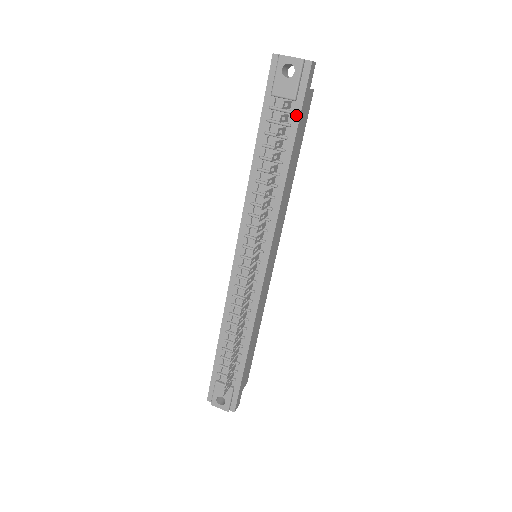
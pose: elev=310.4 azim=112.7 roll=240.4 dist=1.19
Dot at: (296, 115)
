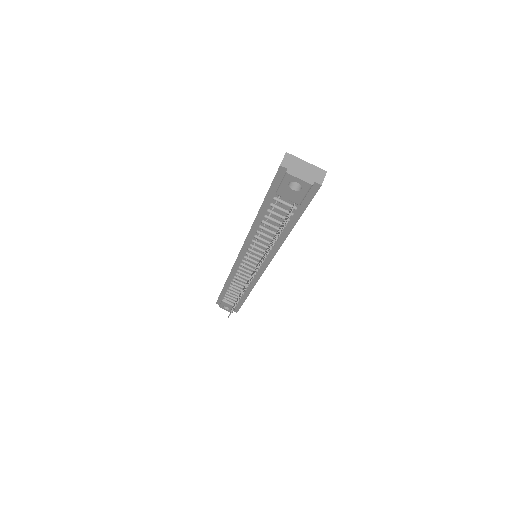
Dot at: (300, 210)
